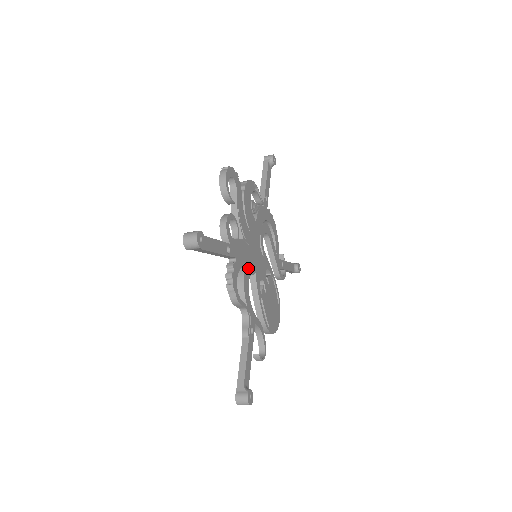
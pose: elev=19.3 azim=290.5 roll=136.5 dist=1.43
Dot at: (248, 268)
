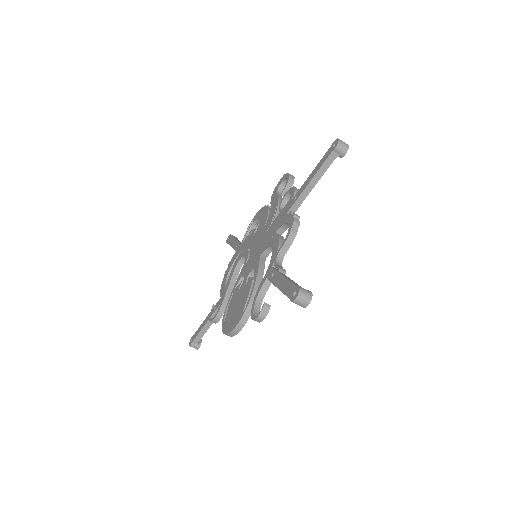
Dot at: occluded
